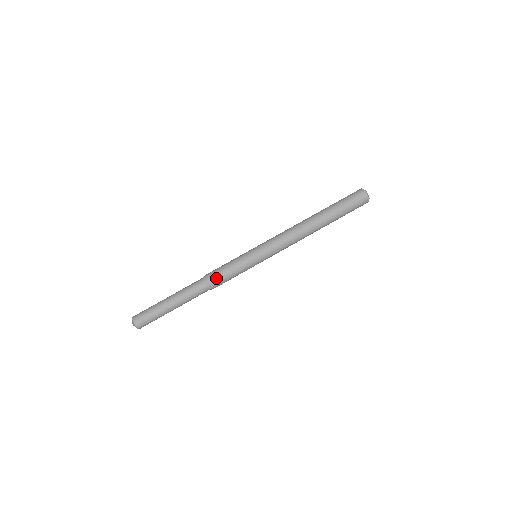
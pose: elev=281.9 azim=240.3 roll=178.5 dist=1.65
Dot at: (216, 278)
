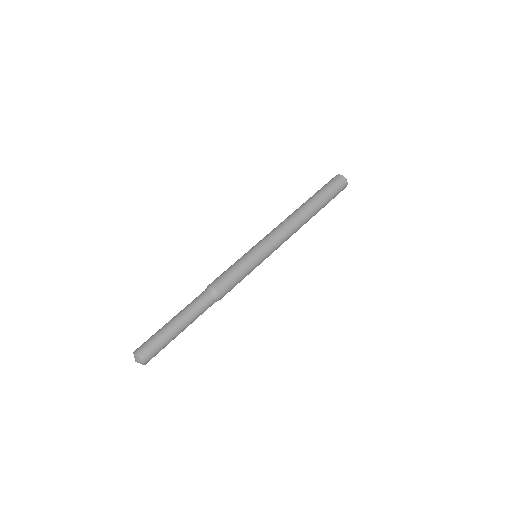
Dot at: (221, 284)
